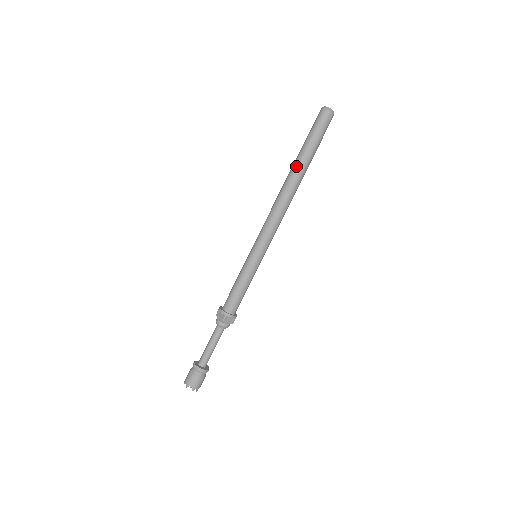
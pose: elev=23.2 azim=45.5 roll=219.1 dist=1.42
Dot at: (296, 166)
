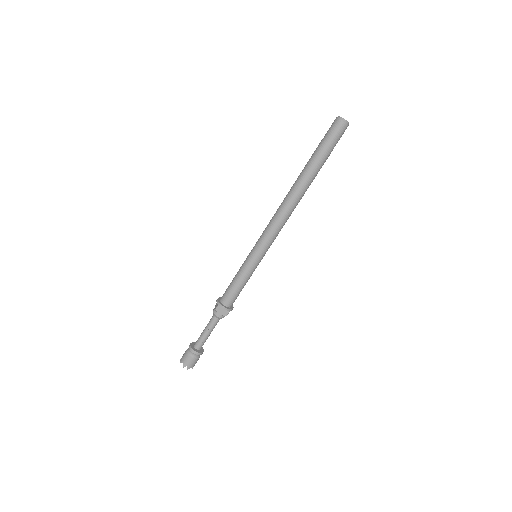
Dot at: (310, 179)
